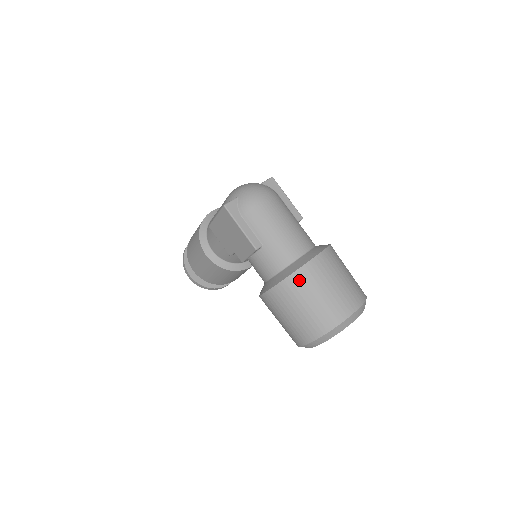
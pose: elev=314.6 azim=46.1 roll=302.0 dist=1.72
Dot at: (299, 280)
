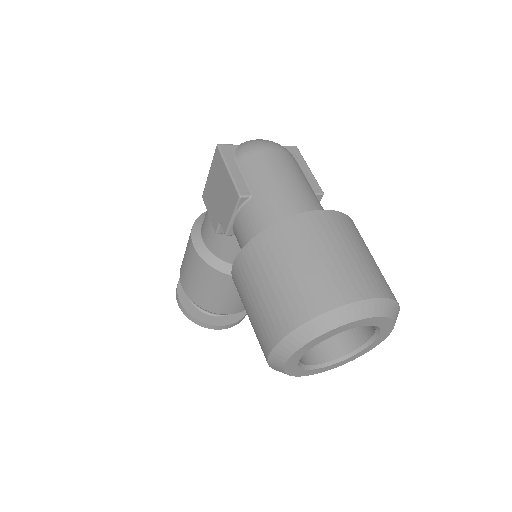
Dot at: (285, 232)
